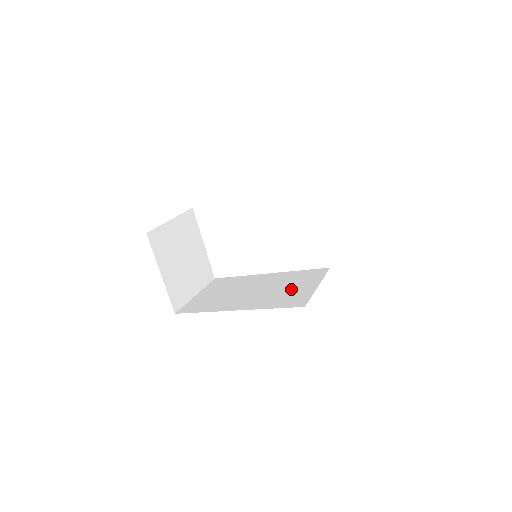
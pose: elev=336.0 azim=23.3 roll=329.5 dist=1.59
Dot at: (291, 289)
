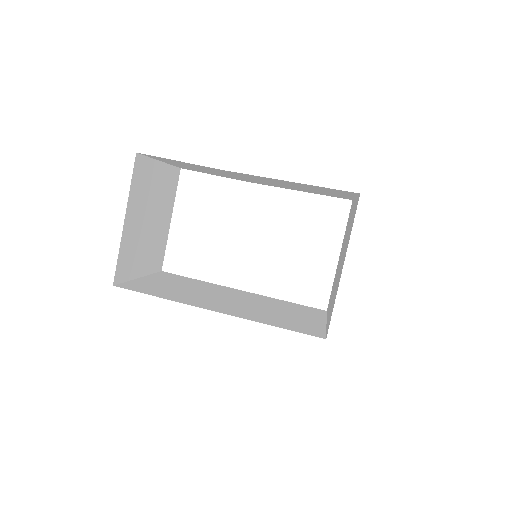
Dot at: (289, 315)
